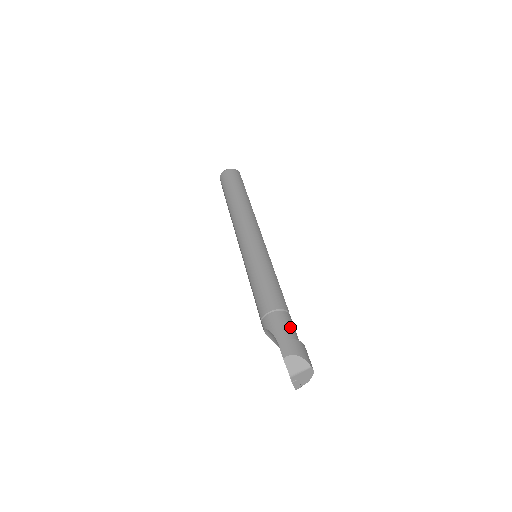
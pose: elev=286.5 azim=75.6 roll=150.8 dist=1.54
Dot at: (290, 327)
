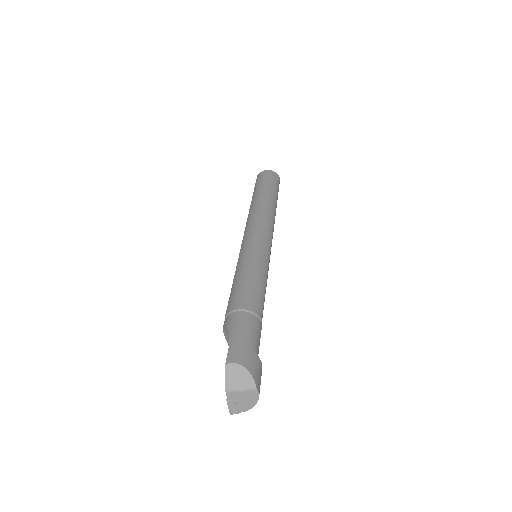
Dot at: (253, 334)
